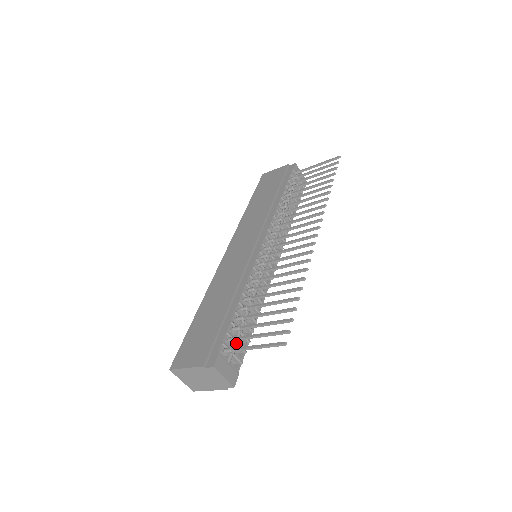
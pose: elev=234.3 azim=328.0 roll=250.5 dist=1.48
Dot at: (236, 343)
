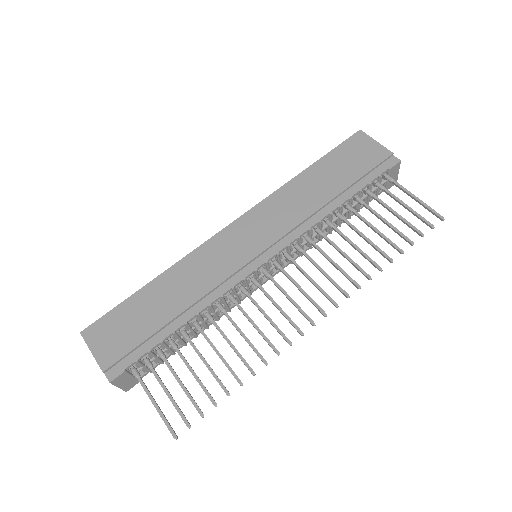
Dot at: (155, 359)
